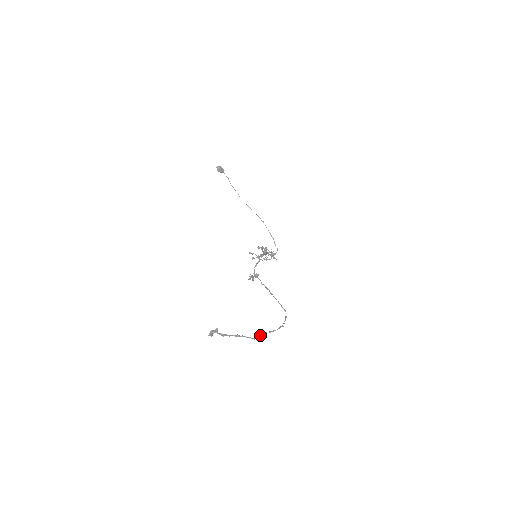
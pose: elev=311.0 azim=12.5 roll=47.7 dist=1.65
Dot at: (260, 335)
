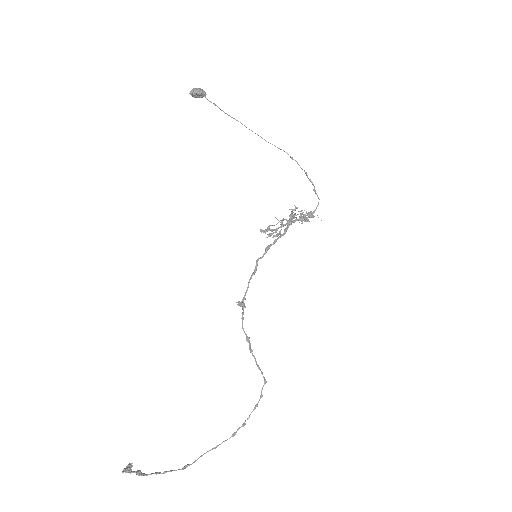
Dot at: (193, 462)
